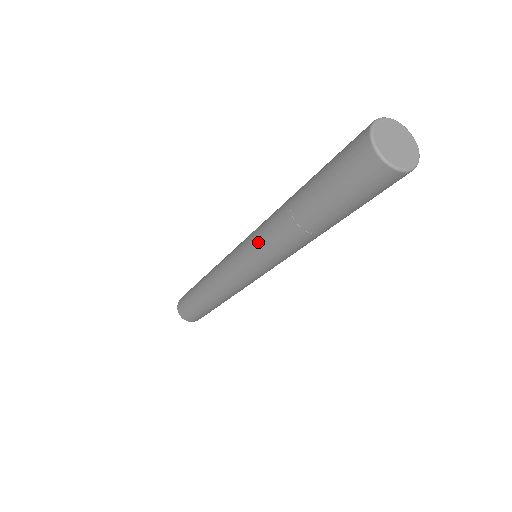
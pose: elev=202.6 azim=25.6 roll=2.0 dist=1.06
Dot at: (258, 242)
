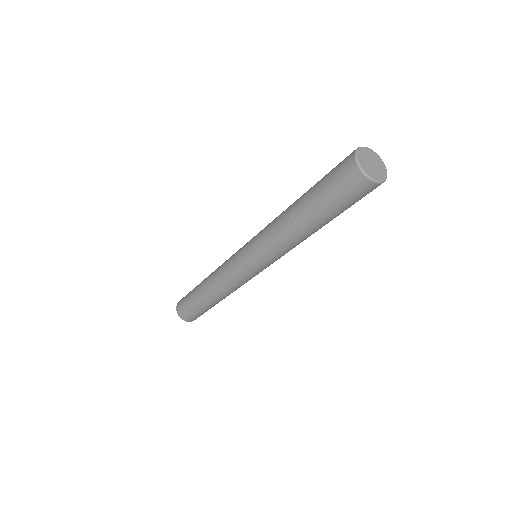
Dot at: (267, 250)
